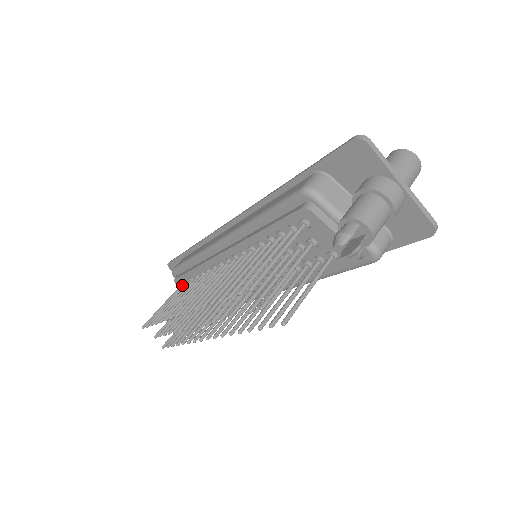
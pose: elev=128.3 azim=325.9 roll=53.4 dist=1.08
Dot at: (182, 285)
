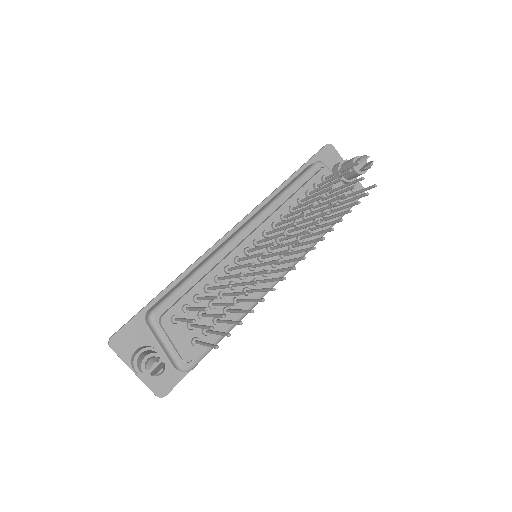
Dot at: (178, 315)
